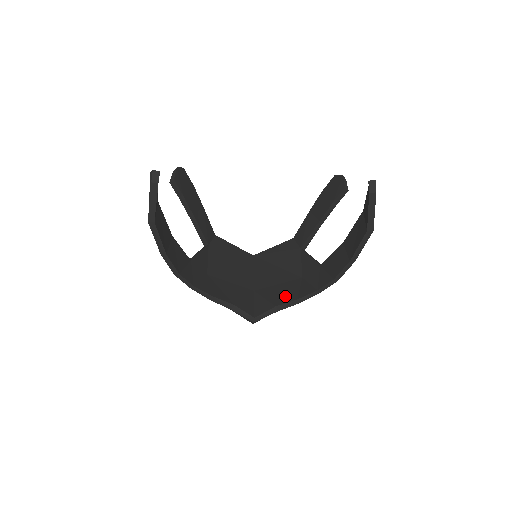
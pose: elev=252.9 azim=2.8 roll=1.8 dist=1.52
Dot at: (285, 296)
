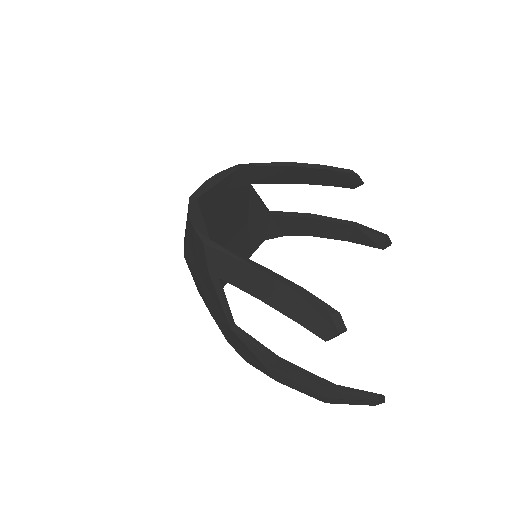
Dot at: (242, 255)
